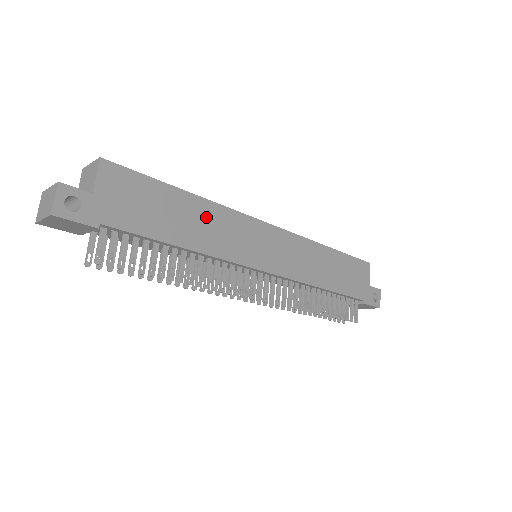
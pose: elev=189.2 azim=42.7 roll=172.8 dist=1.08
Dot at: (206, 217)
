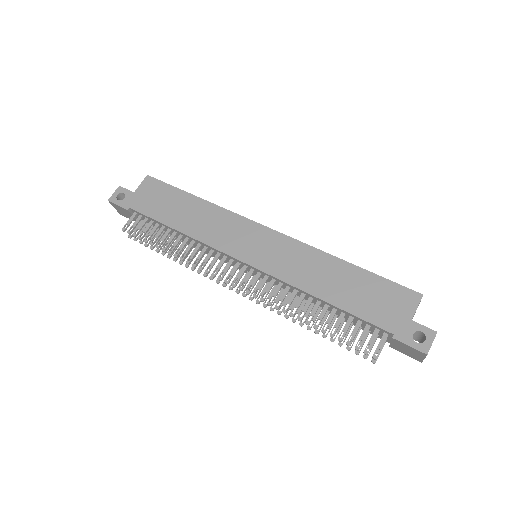
Dot at: (204, 214)
